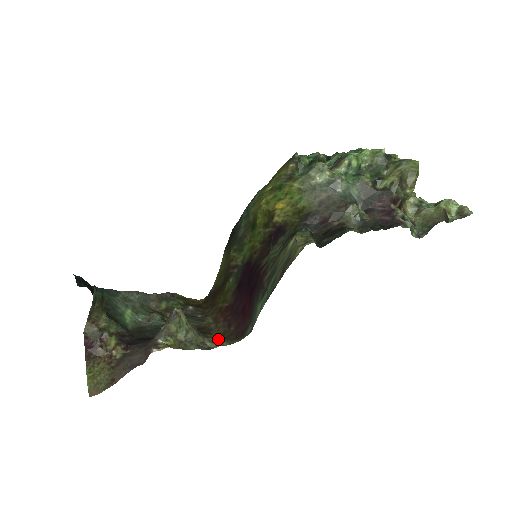
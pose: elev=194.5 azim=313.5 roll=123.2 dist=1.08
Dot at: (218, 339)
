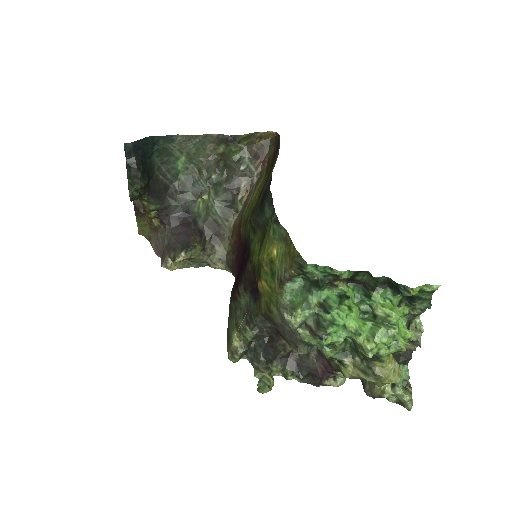
Dot at: (219, 259)
